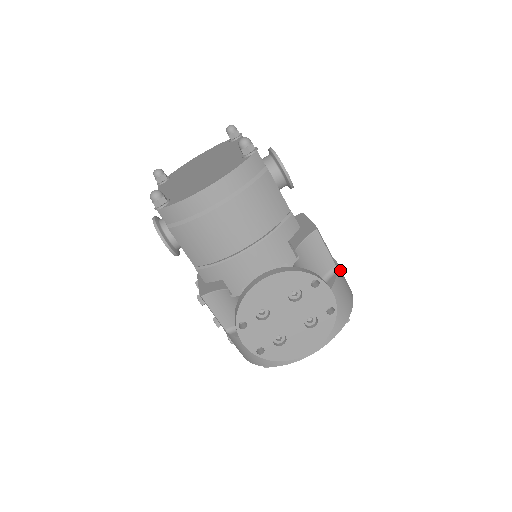
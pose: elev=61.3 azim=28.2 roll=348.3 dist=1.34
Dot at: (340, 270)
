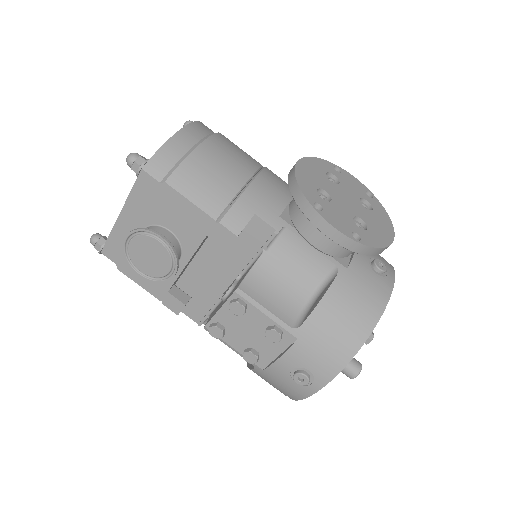
Dot at: occluded
